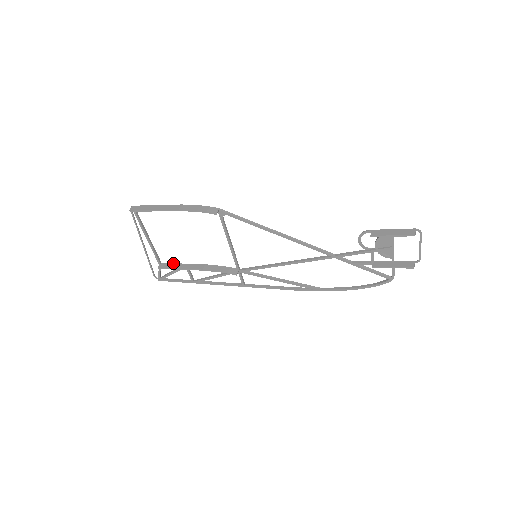
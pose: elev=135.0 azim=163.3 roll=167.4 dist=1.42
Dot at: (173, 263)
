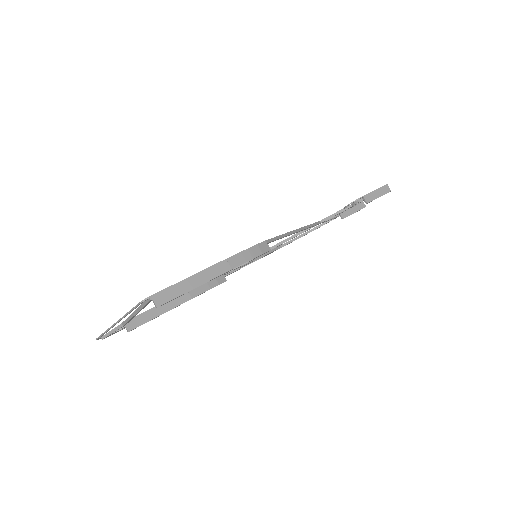
Dot at: (143, 313)
